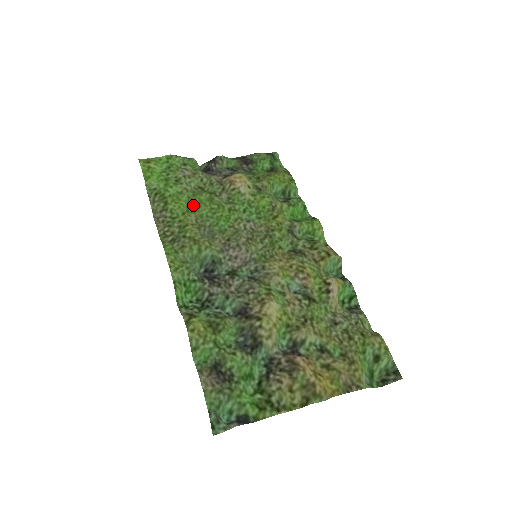
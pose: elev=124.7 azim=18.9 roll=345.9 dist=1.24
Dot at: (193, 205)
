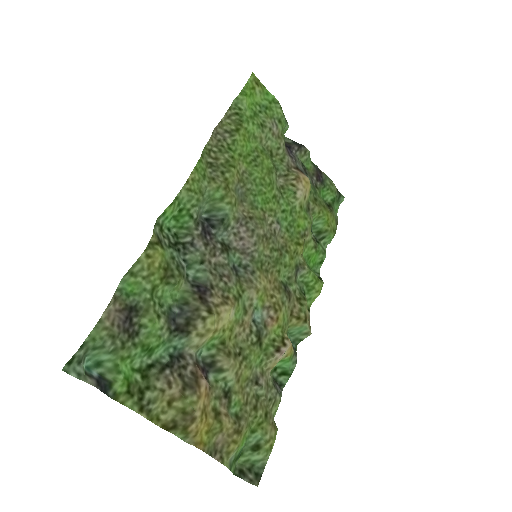
Dot at: (254, 158)
